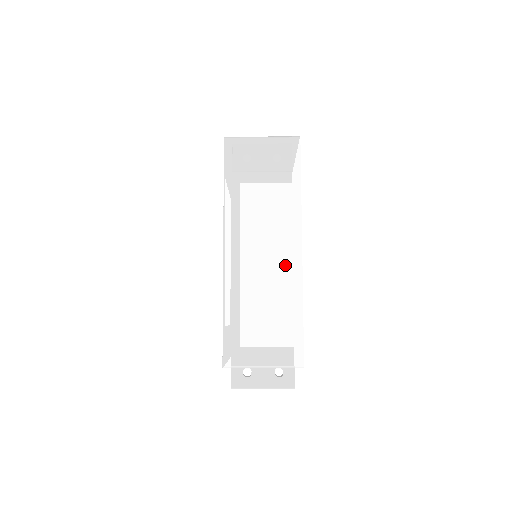
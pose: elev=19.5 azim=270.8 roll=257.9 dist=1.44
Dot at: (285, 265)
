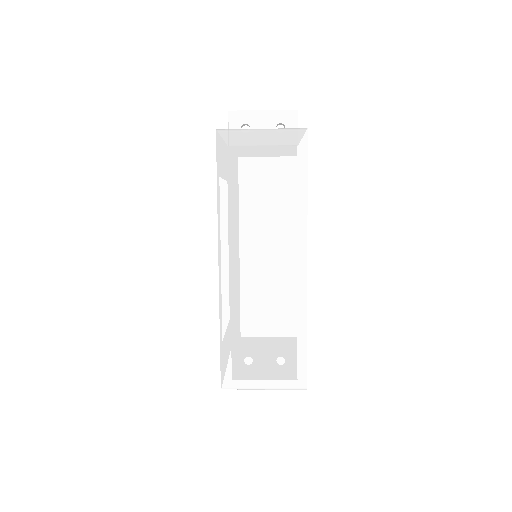
Dot at: (288, 283)
